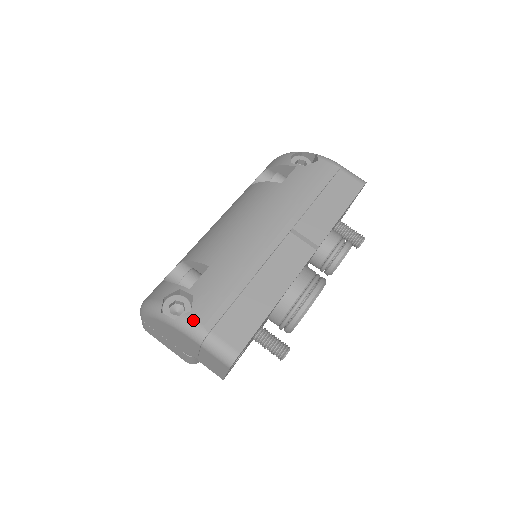
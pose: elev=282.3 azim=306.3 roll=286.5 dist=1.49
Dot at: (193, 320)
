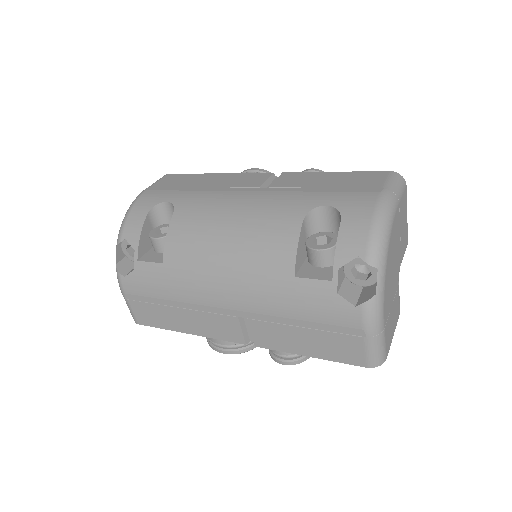
Dot at: (121, 283)
